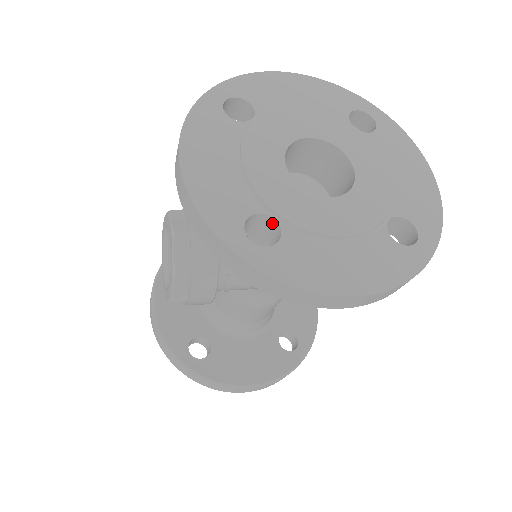
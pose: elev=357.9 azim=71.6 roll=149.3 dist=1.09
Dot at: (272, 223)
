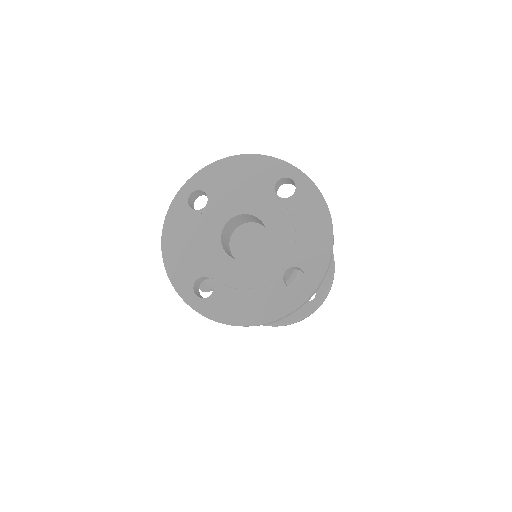
Dot at: (212, 280)
